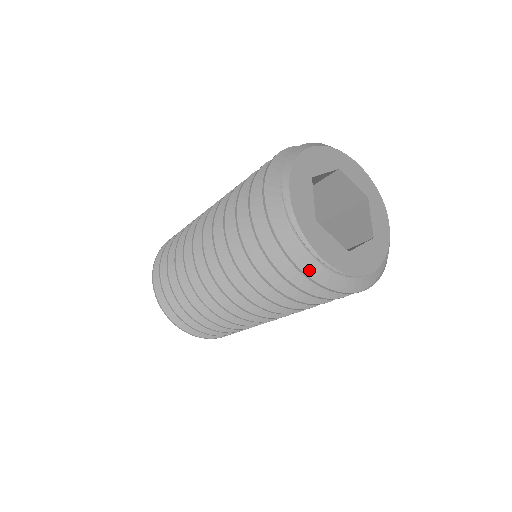
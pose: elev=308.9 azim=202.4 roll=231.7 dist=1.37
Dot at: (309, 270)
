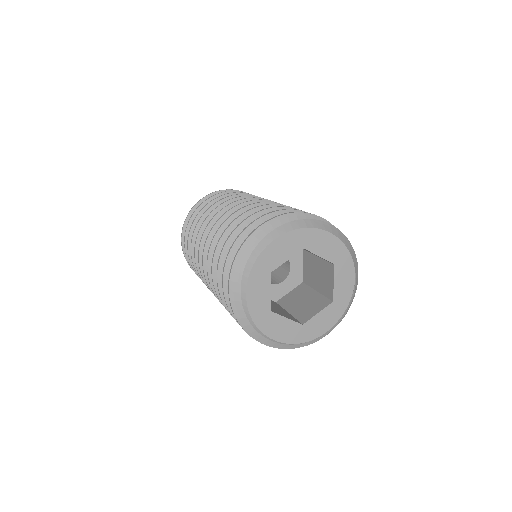
Dot at: (266, 342)
